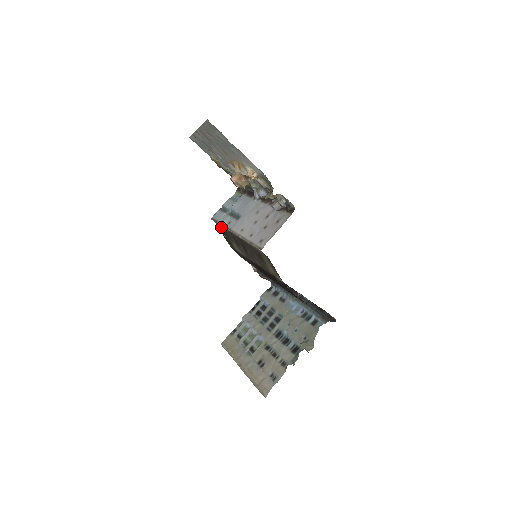
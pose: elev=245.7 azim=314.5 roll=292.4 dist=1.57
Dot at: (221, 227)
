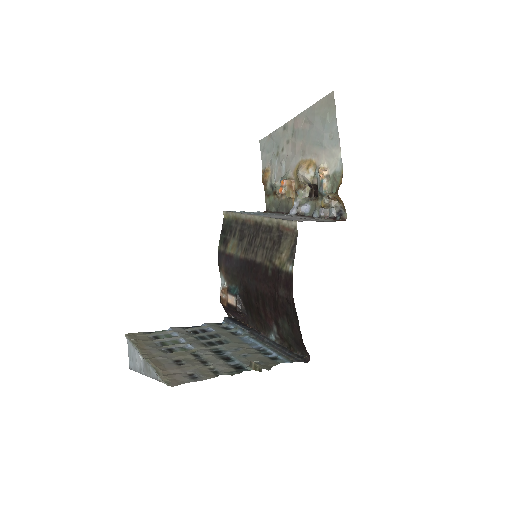
Dot at: (230, 221)
